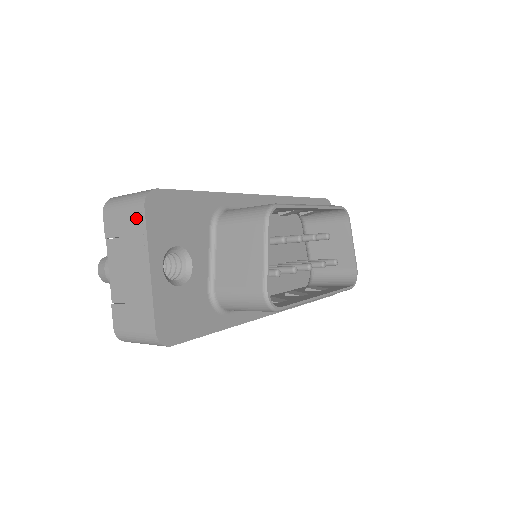
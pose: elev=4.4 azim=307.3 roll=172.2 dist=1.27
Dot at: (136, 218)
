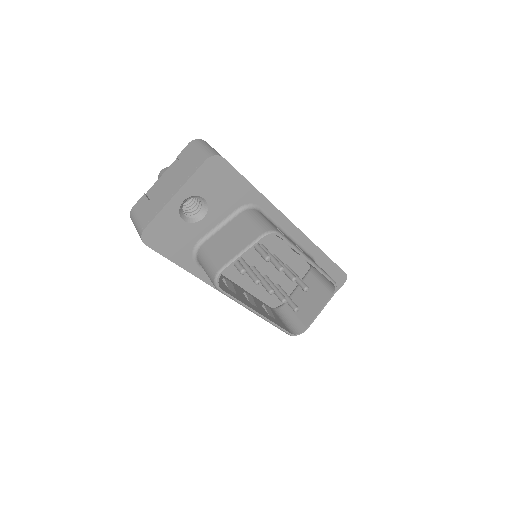
Dot at: (197, 162)
